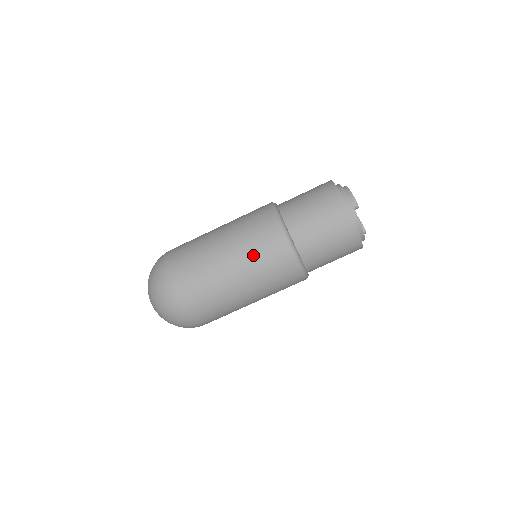
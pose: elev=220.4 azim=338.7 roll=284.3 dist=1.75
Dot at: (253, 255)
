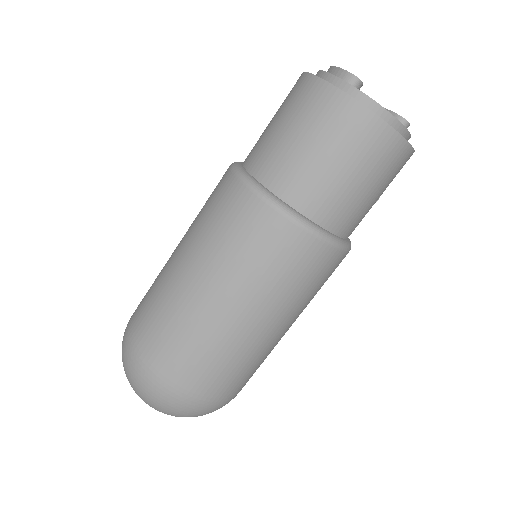
Dot at: (223, 251)
